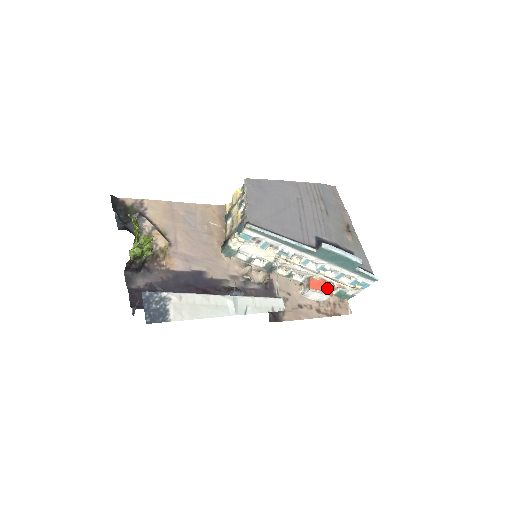
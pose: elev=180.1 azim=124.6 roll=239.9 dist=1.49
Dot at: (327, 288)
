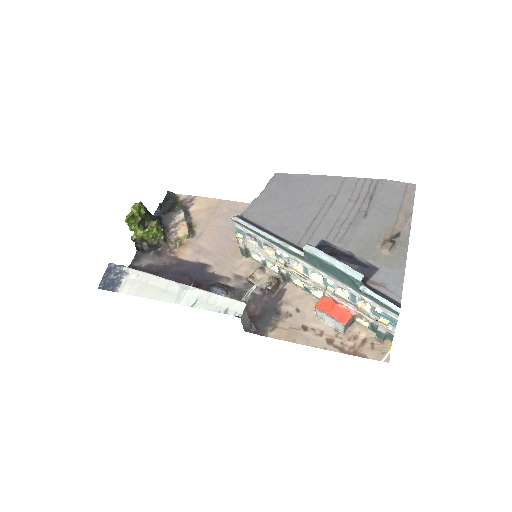
Dot at: (340, 312)
